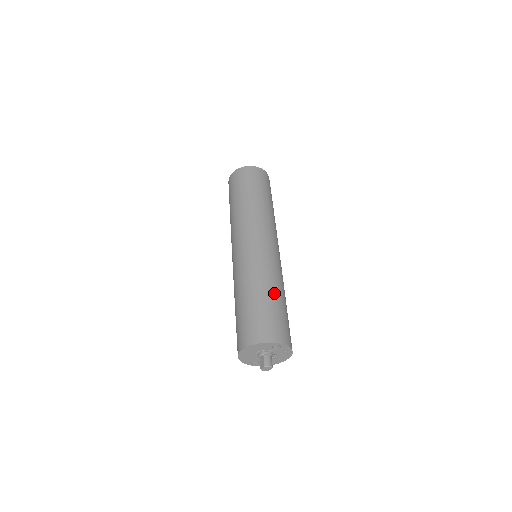
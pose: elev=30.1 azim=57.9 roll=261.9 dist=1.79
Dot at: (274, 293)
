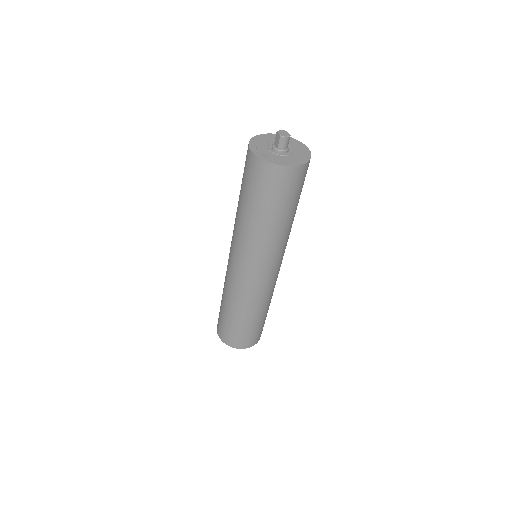
Dot at: (254, 318)
